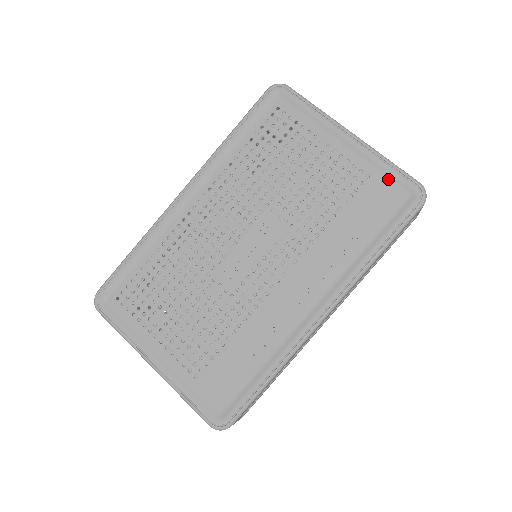
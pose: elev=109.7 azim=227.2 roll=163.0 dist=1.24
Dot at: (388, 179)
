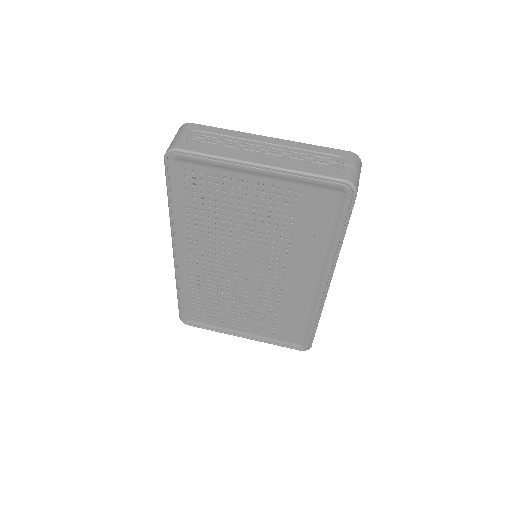
Dot at: (315, 187)
